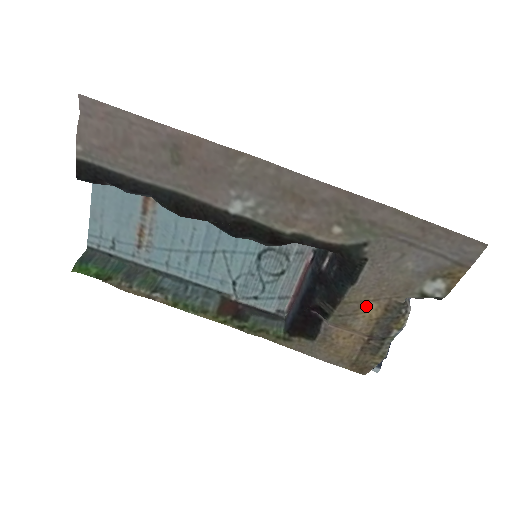
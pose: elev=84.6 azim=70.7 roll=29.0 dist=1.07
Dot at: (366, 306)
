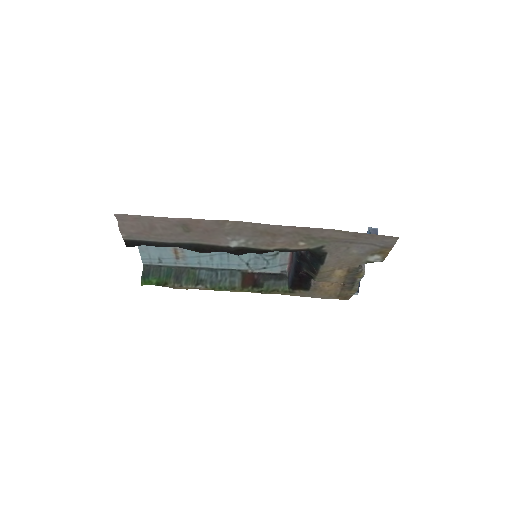
Dot at: (335, 272)
